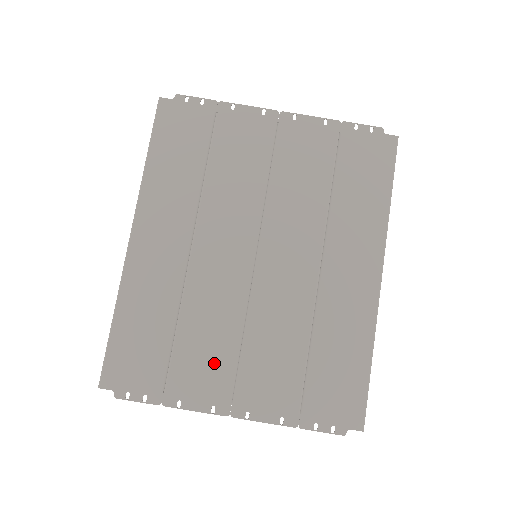
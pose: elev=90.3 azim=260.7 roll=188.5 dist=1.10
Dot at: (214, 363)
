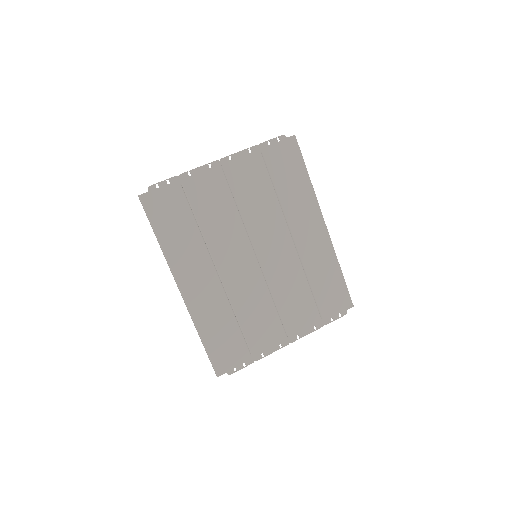
Dot at: (268, 325)
